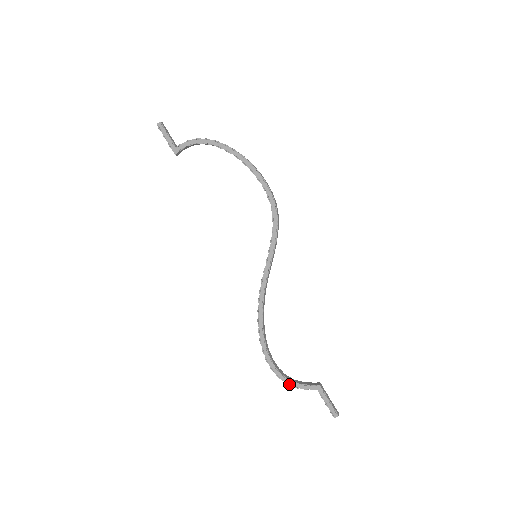
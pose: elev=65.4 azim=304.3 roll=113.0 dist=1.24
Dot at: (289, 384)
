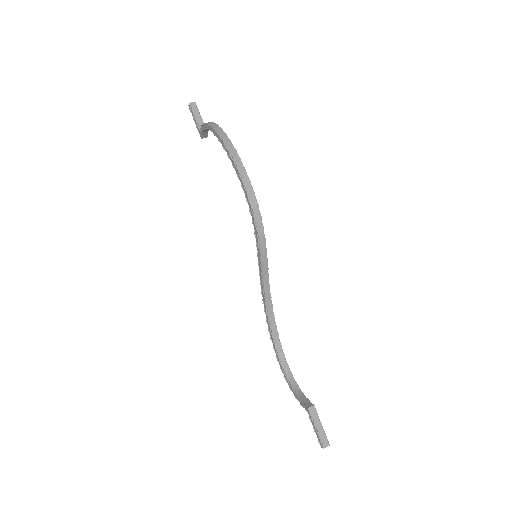
Dot at: (292, 391)
